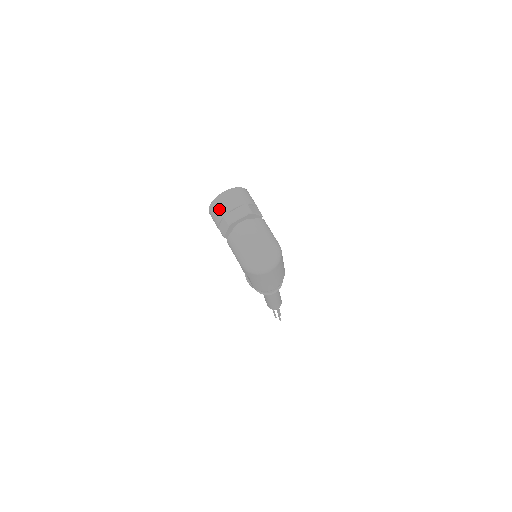
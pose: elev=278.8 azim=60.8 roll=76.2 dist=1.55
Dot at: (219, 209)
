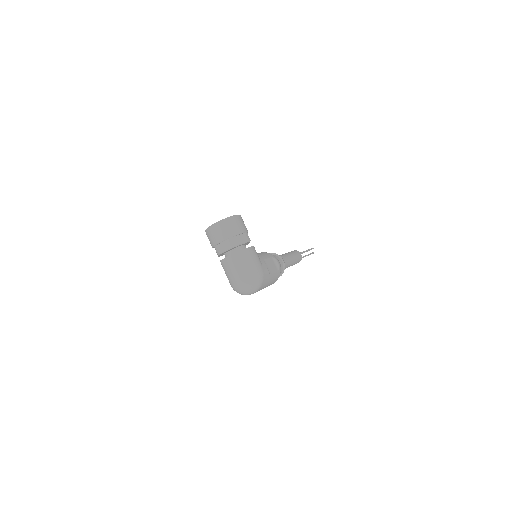
Dot at: (211, 239)
